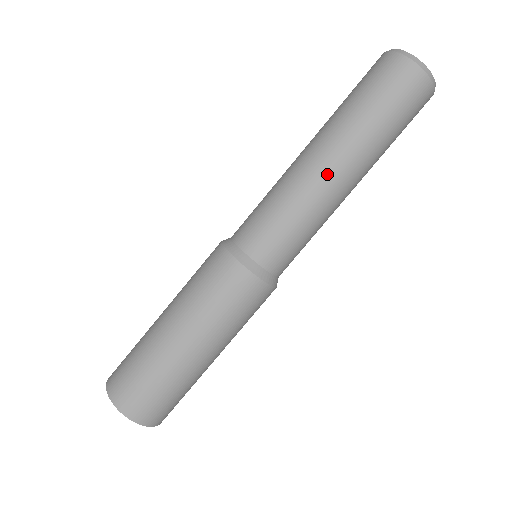
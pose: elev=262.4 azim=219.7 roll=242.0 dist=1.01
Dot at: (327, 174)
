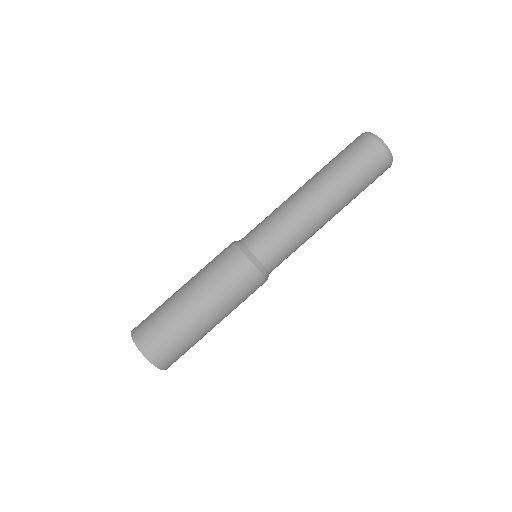
Dot at: (323, 216)
